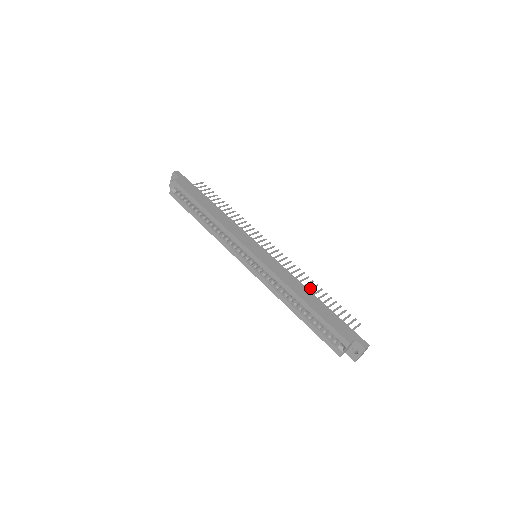
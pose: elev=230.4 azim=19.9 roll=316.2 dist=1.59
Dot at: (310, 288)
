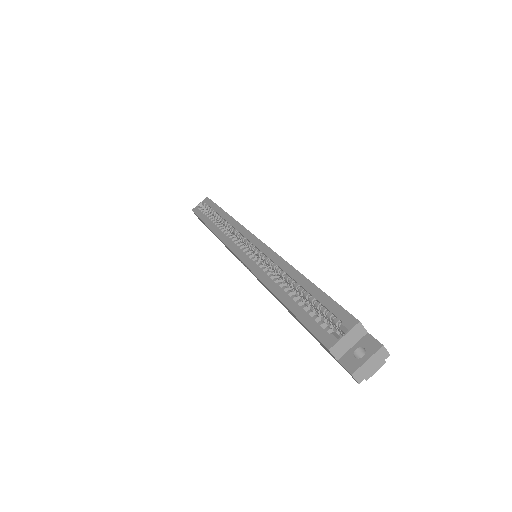
Dot at: occluded
